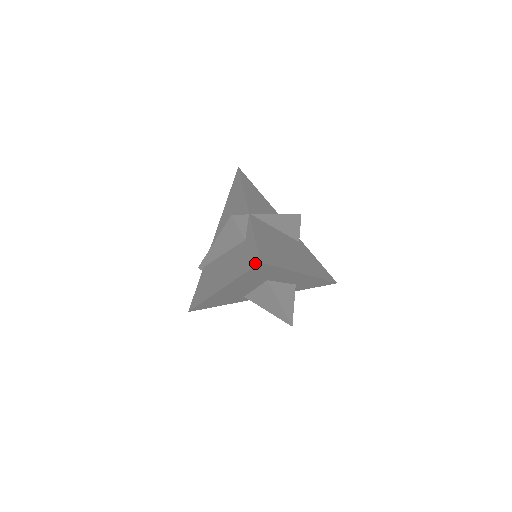
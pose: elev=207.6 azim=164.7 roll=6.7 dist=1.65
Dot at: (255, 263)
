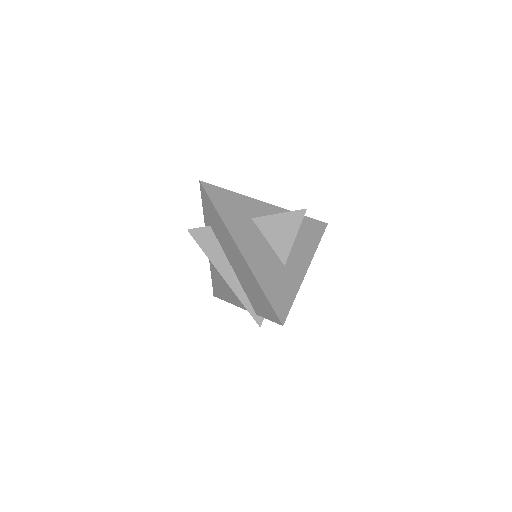
Dot at: (202, 189)
